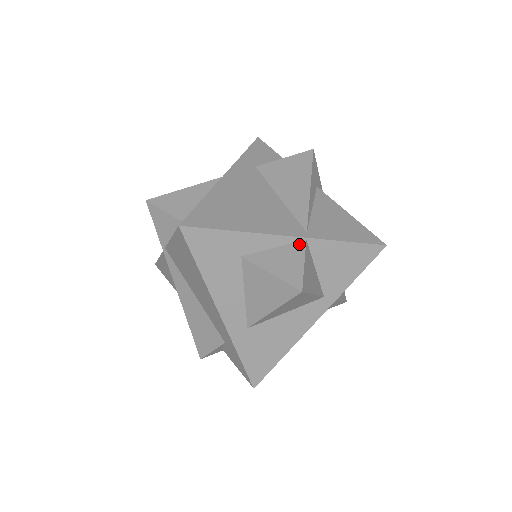
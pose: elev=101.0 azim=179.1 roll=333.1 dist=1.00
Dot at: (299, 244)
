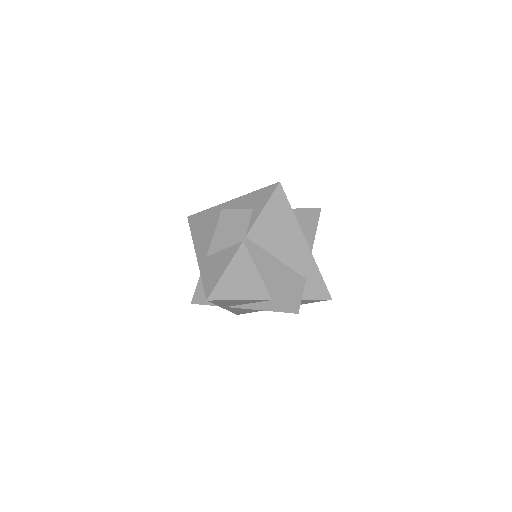
Dot at: occluded
